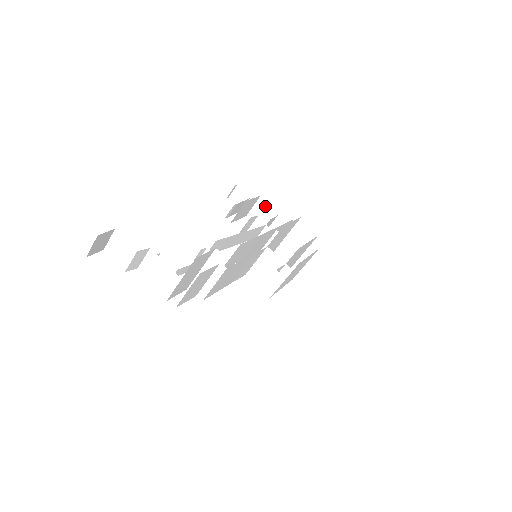
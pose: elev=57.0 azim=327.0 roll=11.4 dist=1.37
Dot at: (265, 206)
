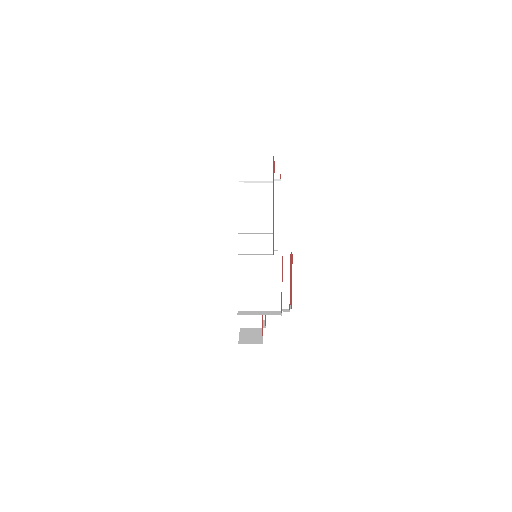
Dot at: occluded
